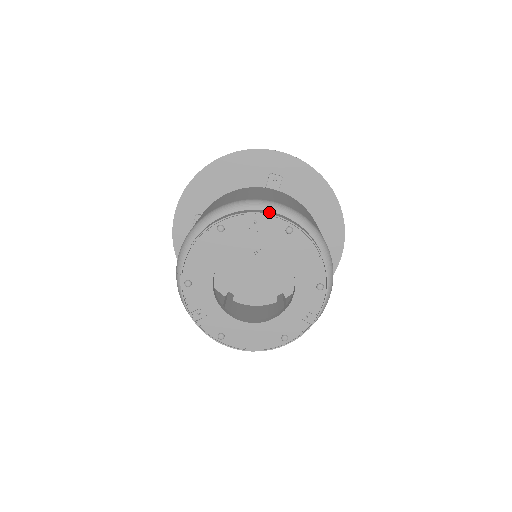
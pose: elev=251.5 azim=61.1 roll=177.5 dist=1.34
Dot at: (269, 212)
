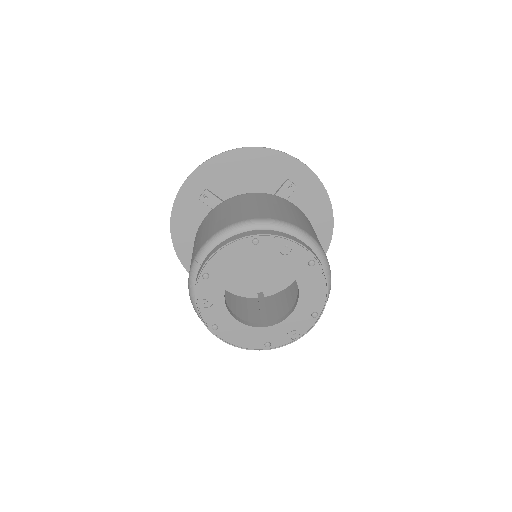
Dot at: (301, 241)
